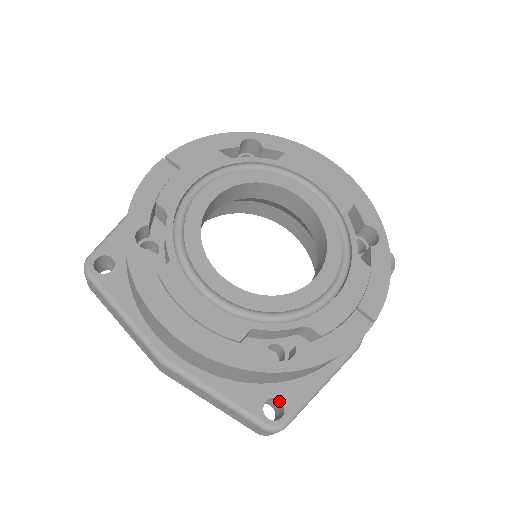
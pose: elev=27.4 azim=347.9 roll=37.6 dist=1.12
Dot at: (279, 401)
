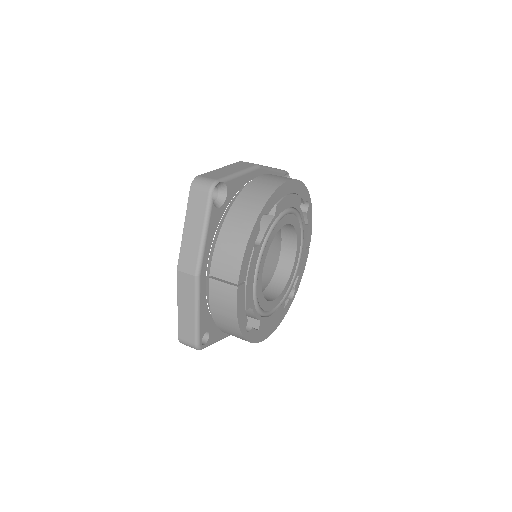
Dot at: occluded
